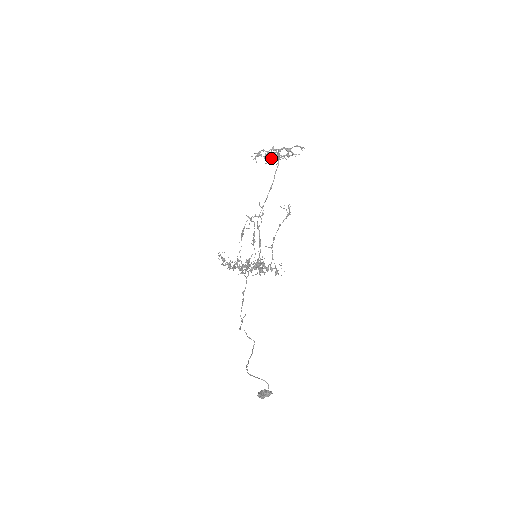
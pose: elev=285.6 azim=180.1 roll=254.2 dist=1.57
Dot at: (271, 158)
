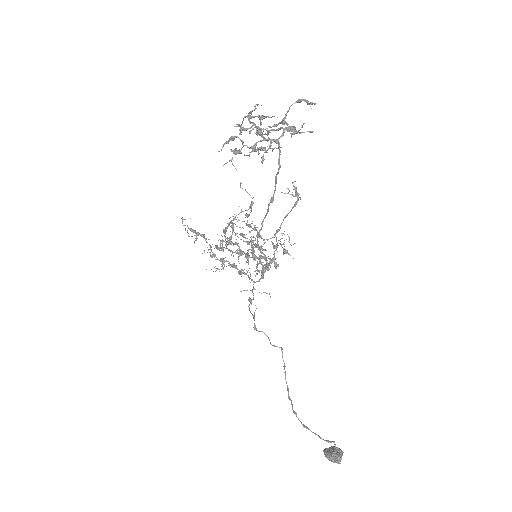
Dot at: occluded
